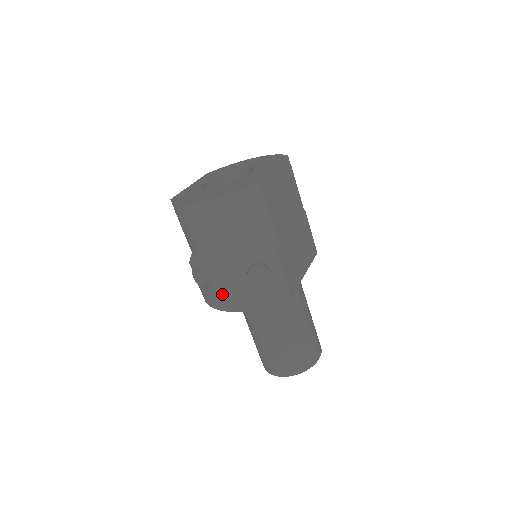
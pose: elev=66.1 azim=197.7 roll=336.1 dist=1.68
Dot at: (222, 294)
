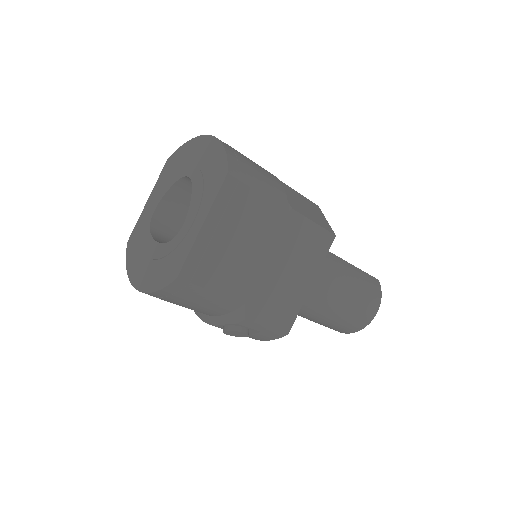
Dot at: occluded
